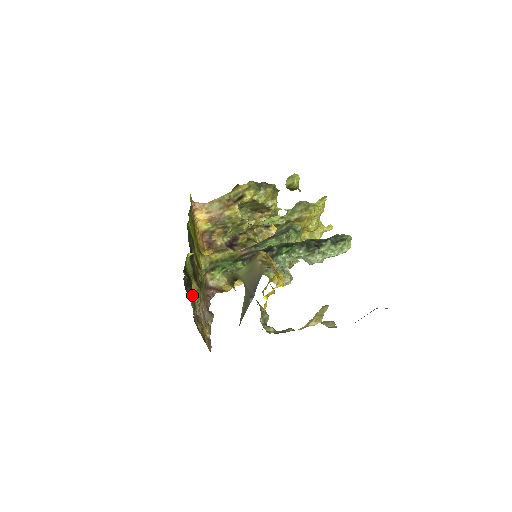
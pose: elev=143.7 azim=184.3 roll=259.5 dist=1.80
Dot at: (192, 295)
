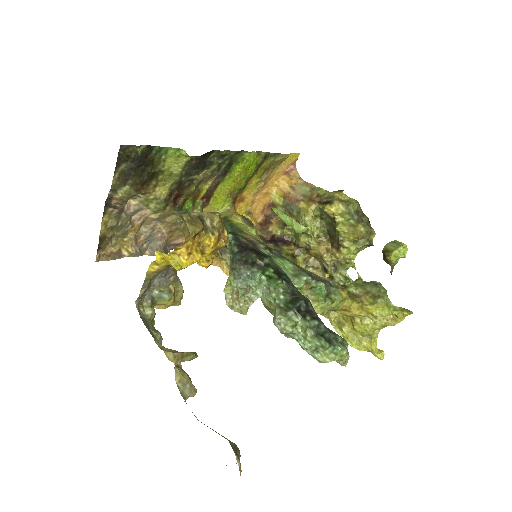
Dot at: (127, 175)
